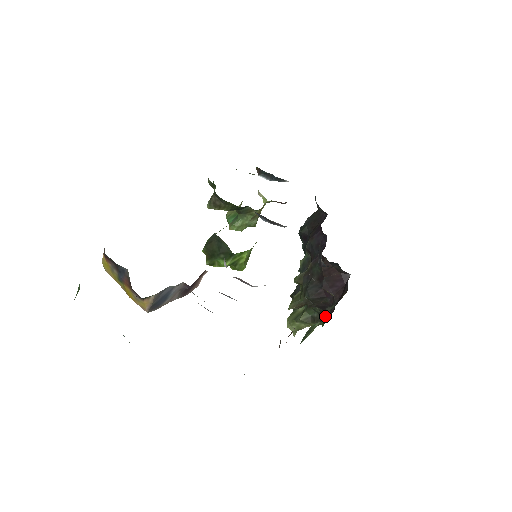
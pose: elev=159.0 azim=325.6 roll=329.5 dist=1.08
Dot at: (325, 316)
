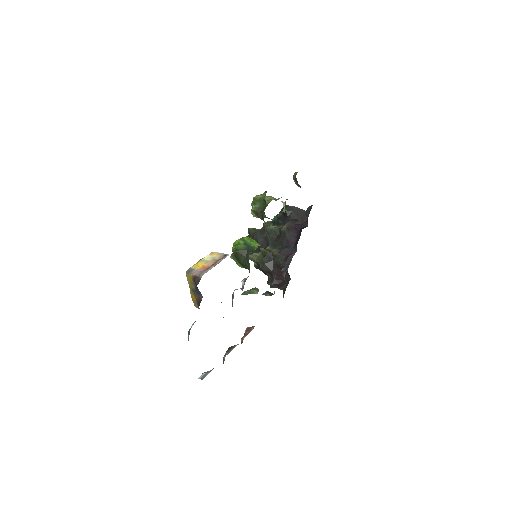
Dot at: occluded
